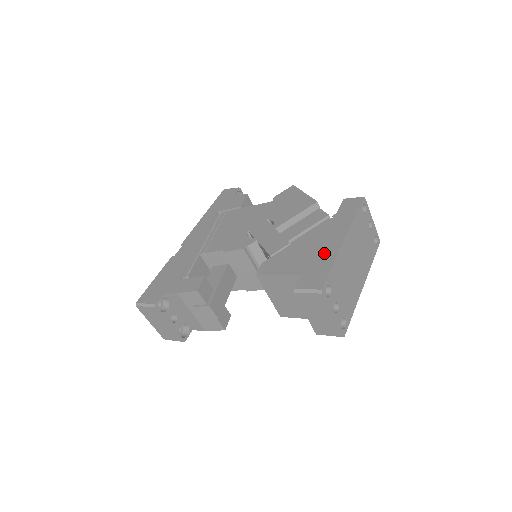
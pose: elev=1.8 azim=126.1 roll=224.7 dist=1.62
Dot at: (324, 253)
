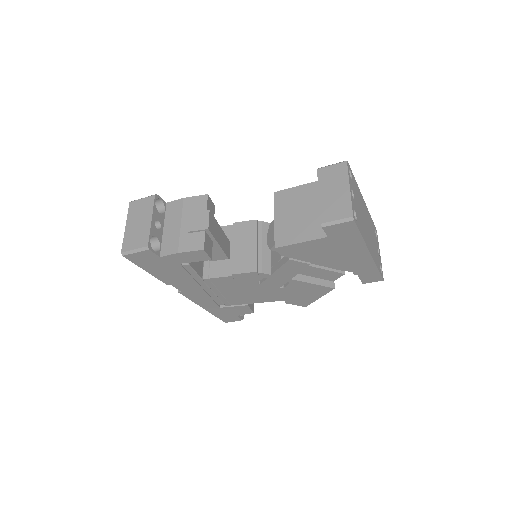
Dot at: occluded
